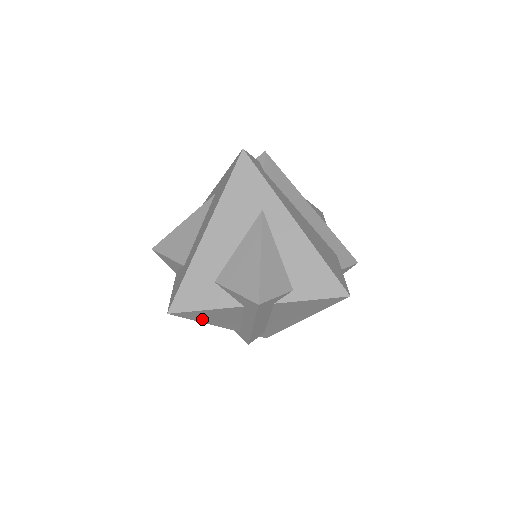
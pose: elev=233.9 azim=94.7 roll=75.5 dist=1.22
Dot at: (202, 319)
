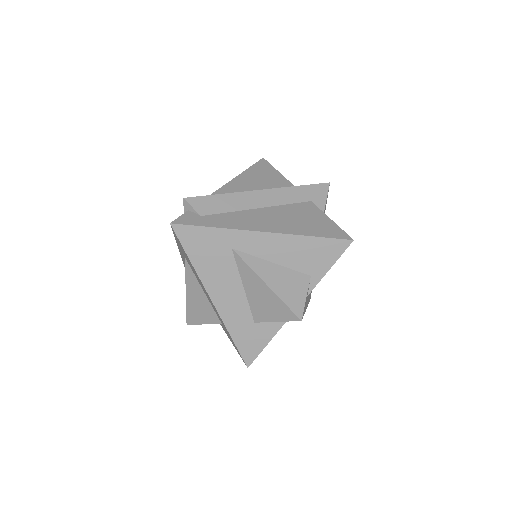
Dot at: occluded
